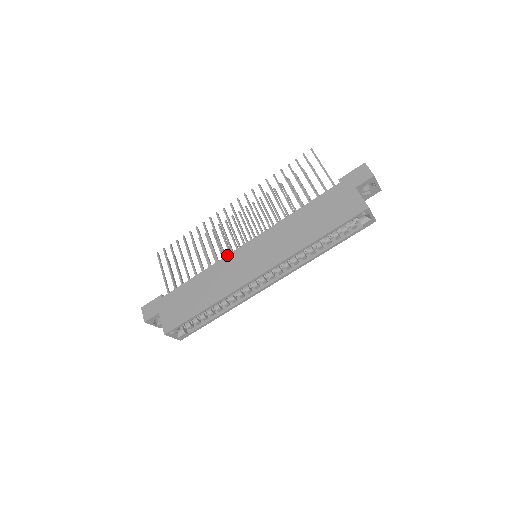
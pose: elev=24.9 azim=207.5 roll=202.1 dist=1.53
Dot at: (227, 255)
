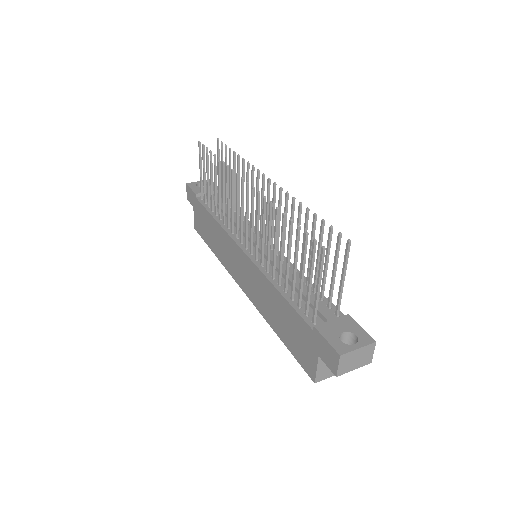
Dot at: (230, 236)
